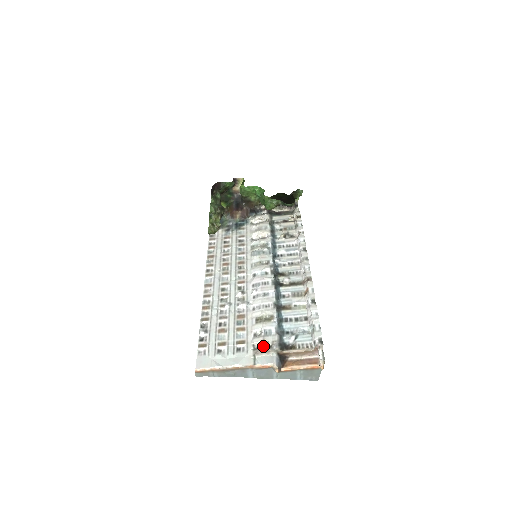
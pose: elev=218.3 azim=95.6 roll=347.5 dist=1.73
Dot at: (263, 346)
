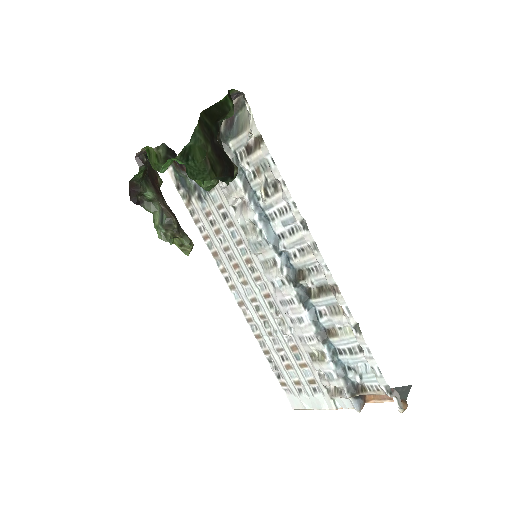
Dot at: (334, 387)
